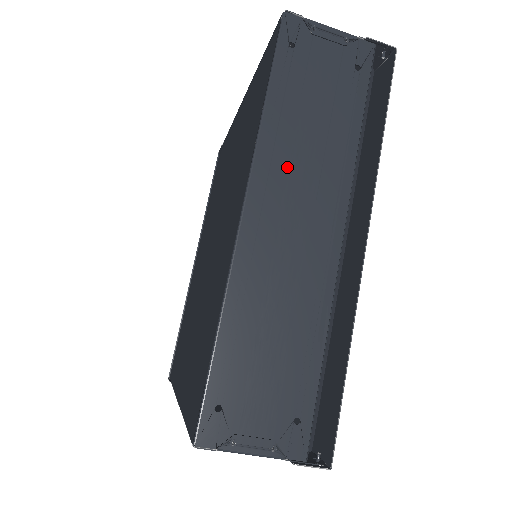
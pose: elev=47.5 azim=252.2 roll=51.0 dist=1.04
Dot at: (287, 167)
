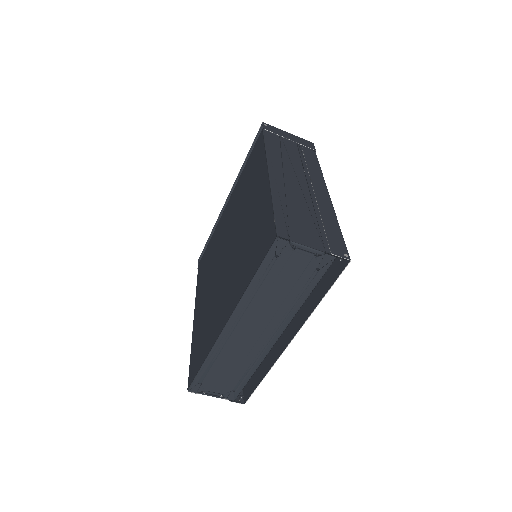
Dot at: (255, 312)
